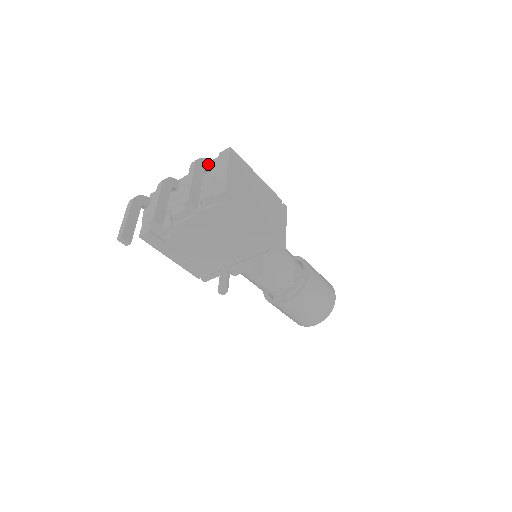
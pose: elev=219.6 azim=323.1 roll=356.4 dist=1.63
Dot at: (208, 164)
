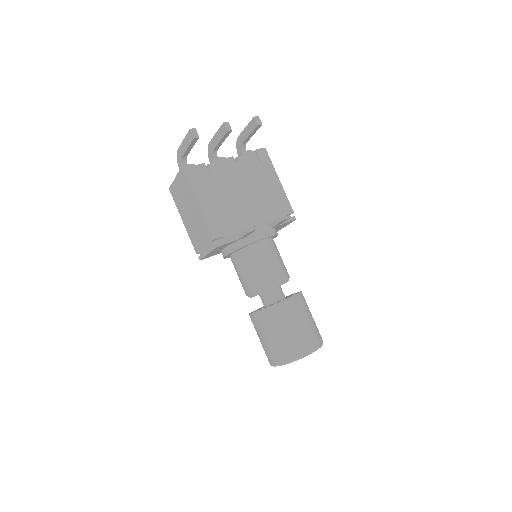
Dot at: occluded
